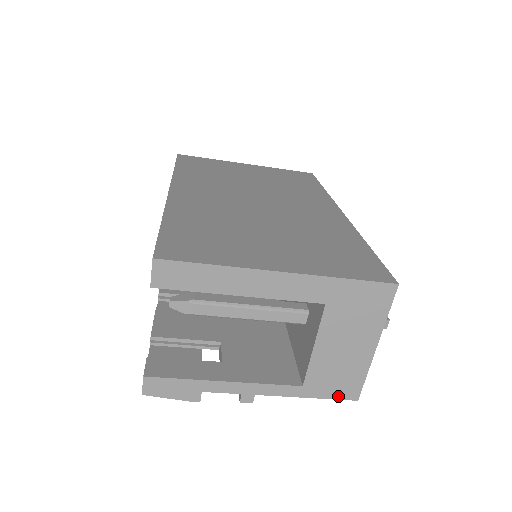
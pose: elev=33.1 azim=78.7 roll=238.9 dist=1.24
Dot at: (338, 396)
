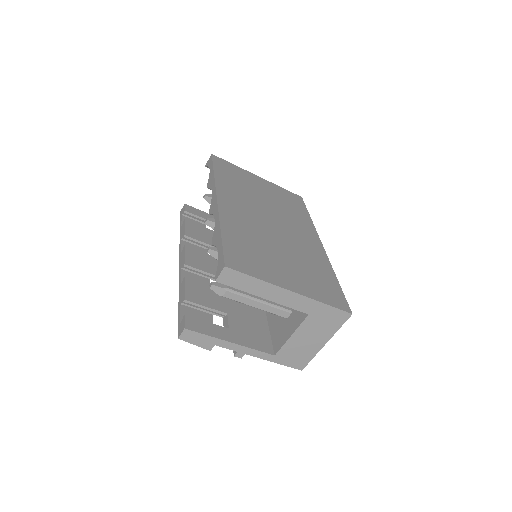
Dot at: (292, 366)
